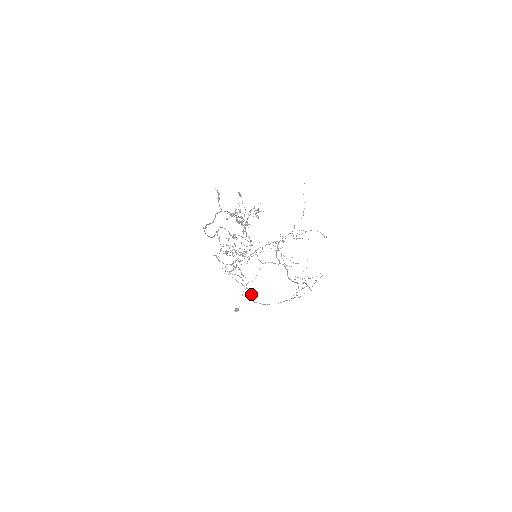
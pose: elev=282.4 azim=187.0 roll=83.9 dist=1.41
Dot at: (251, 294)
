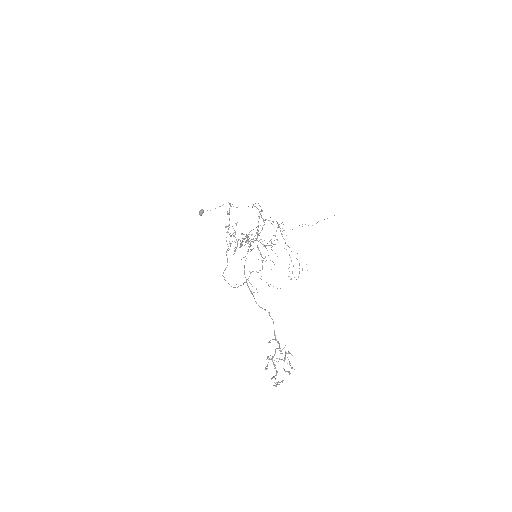
Dot at: (226, 267)
